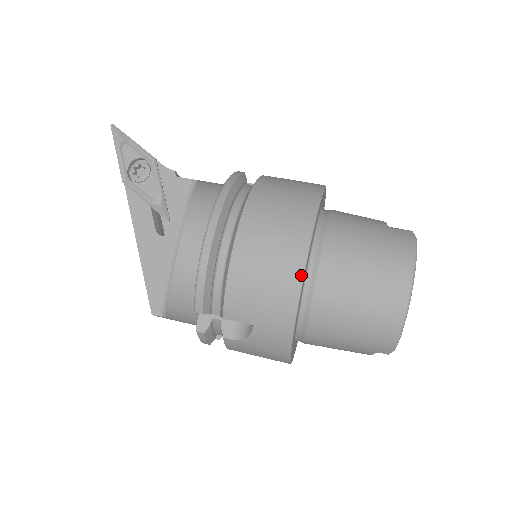
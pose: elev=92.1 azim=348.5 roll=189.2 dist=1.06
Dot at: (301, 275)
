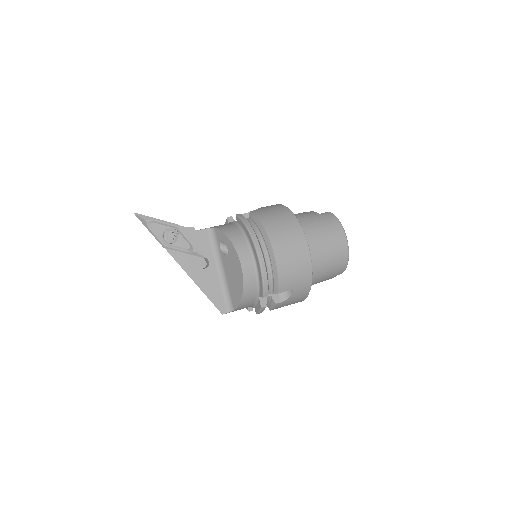
Dot at: (309, 255)
